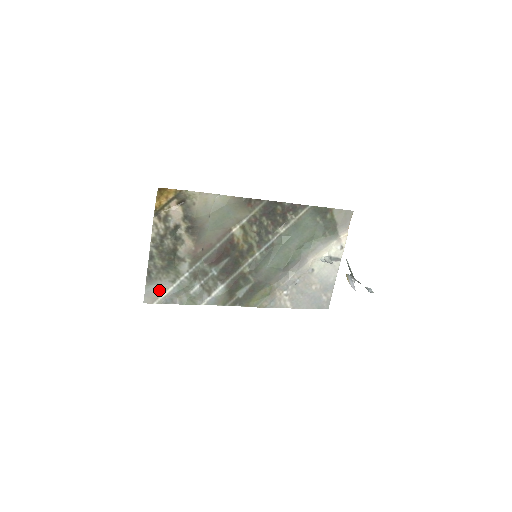
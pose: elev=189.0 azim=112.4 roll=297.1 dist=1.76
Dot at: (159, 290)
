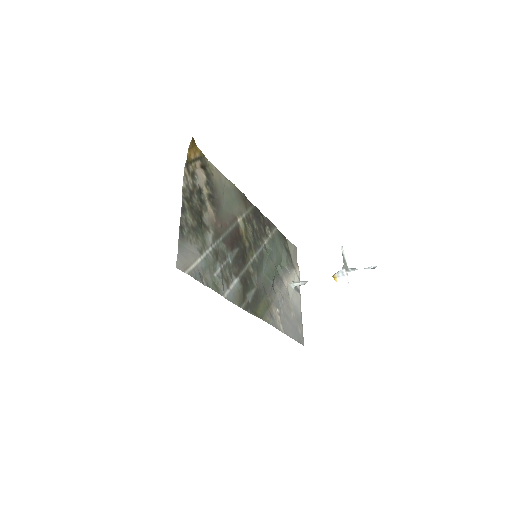
Dot at: (189, 256)
